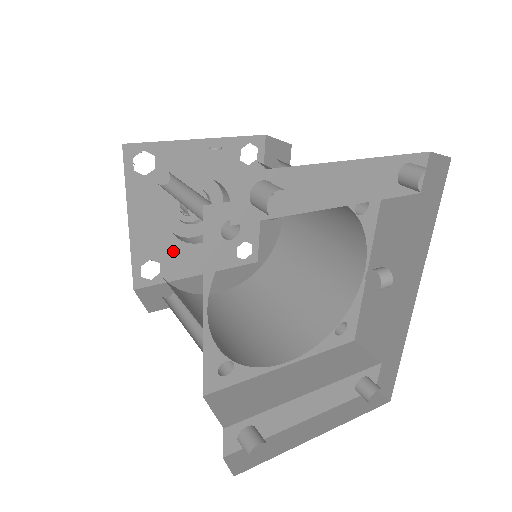
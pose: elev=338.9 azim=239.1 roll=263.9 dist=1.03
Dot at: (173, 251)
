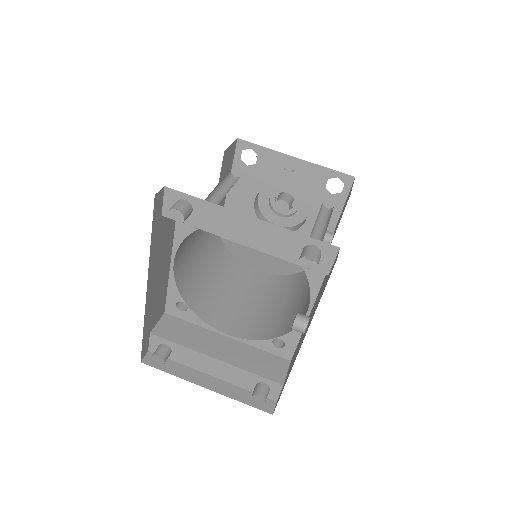
Dot at: occluded
